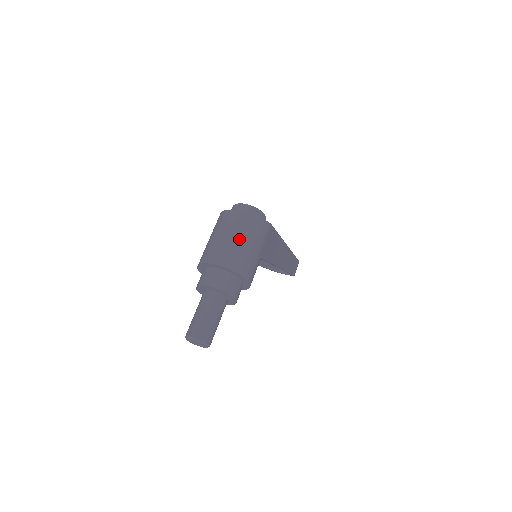
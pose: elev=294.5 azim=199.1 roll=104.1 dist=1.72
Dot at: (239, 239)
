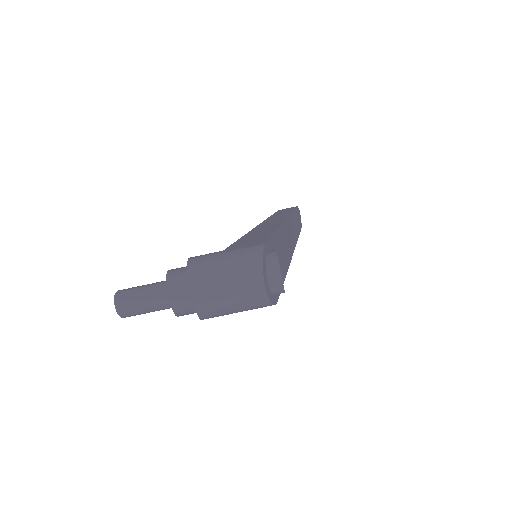
Dot at: (234, 305)
